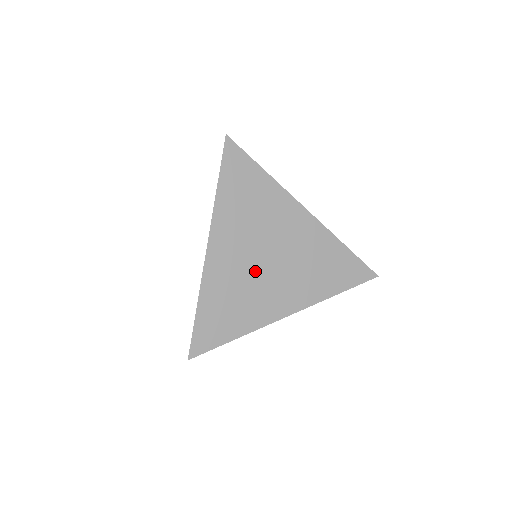
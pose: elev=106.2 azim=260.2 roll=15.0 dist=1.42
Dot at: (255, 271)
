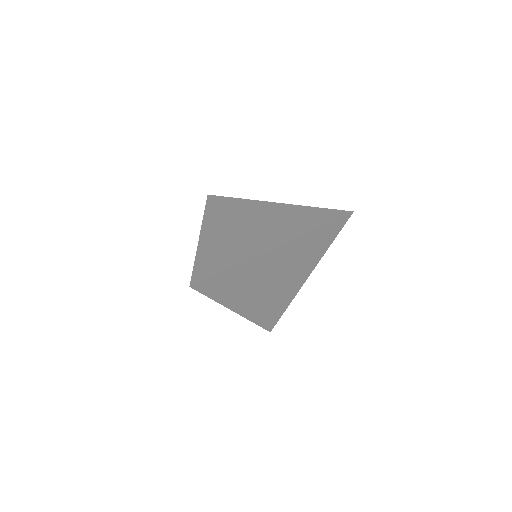
Dot at: (272, 290)
